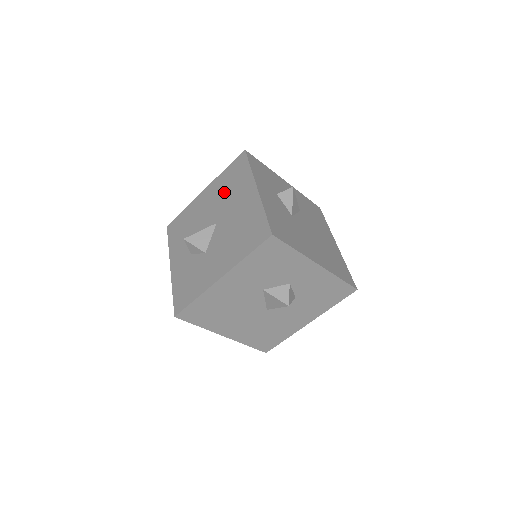
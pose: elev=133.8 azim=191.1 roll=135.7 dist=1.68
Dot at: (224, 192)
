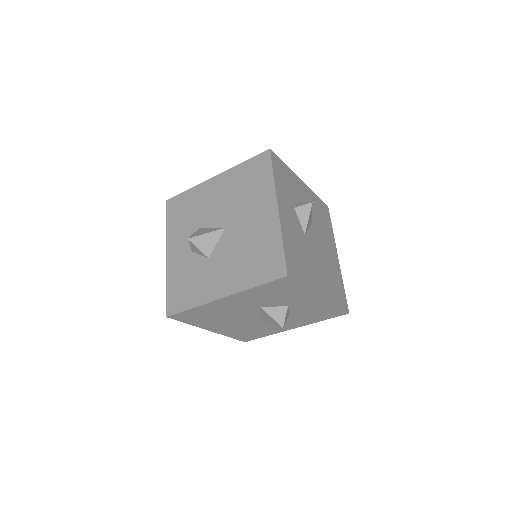
Dot at: (238, 192)
